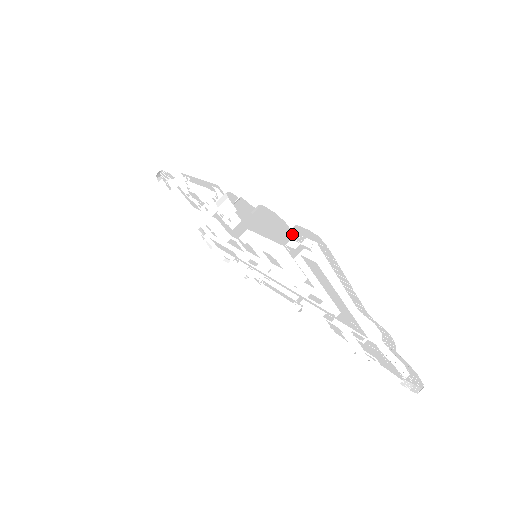
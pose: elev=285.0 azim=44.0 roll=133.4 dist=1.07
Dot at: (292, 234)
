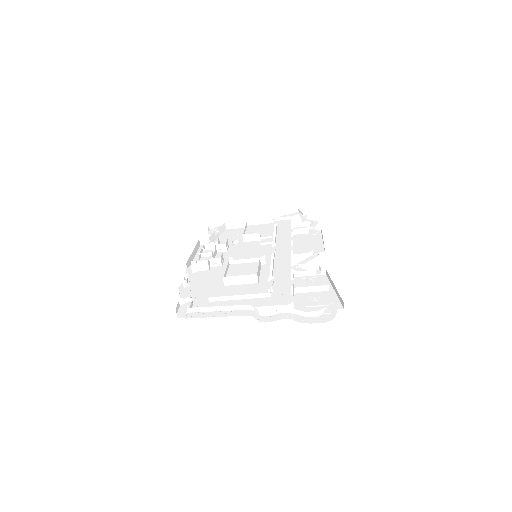
Dot at: (188, 300)
